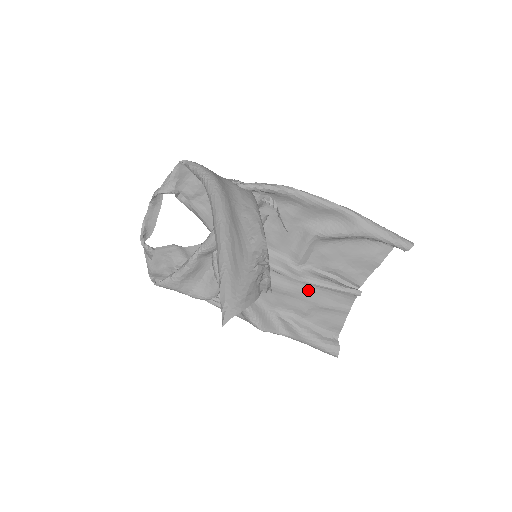
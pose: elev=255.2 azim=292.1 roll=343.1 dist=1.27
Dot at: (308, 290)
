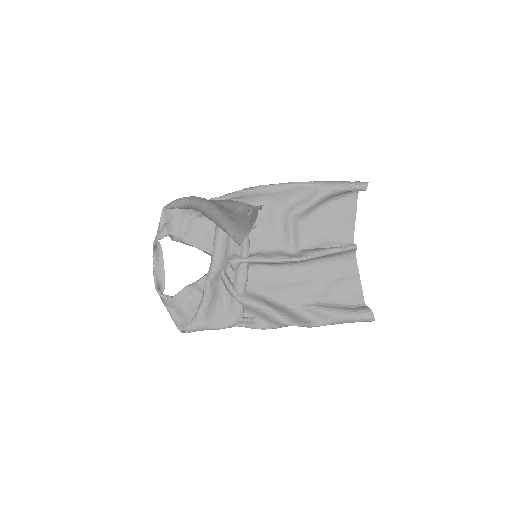
Dot at: (314, 270)
